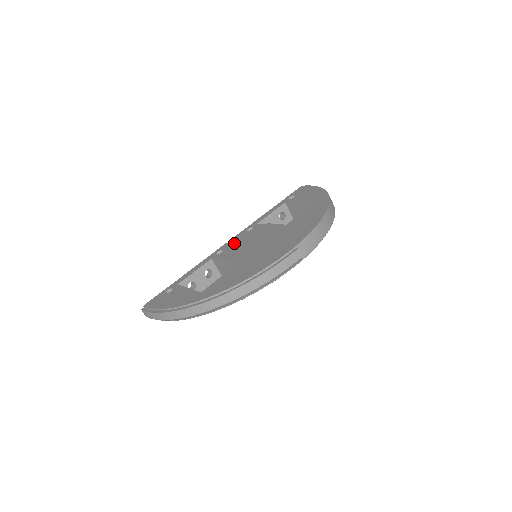
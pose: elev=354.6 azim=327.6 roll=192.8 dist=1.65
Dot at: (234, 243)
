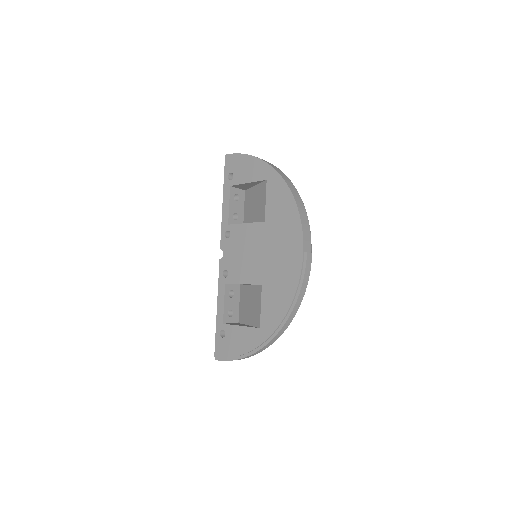
Dot at: (230, 258)
